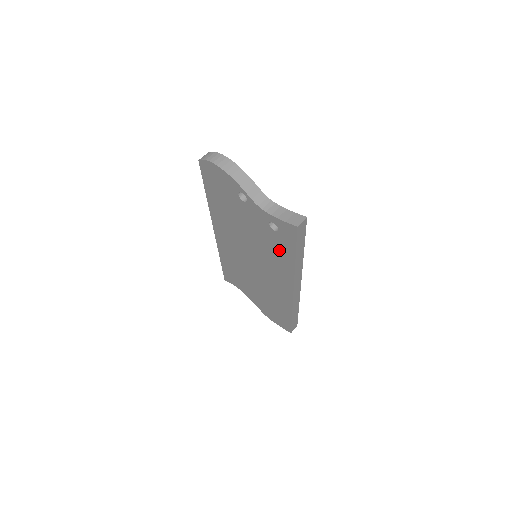
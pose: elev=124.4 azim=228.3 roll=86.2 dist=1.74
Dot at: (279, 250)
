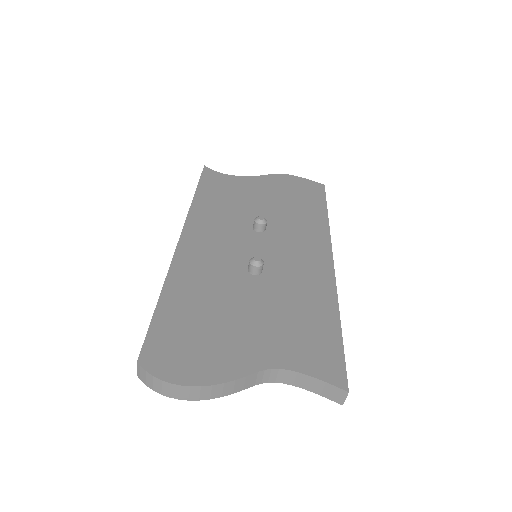
Dot at: occluded
